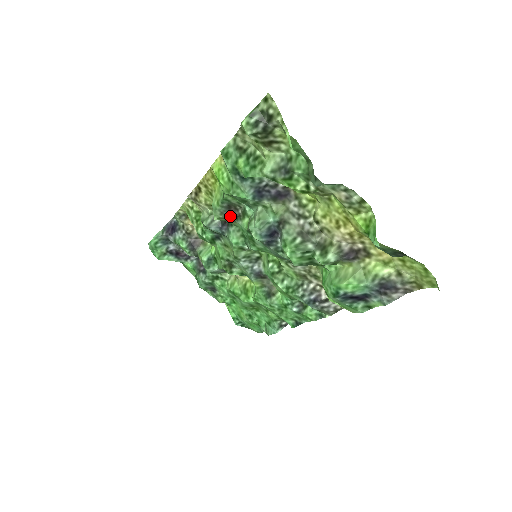
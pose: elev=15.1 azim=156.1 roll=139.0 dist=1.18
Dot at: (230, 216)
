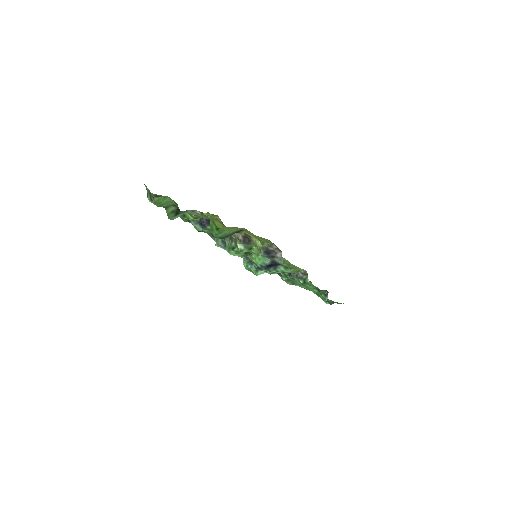
Dot at: occluded
